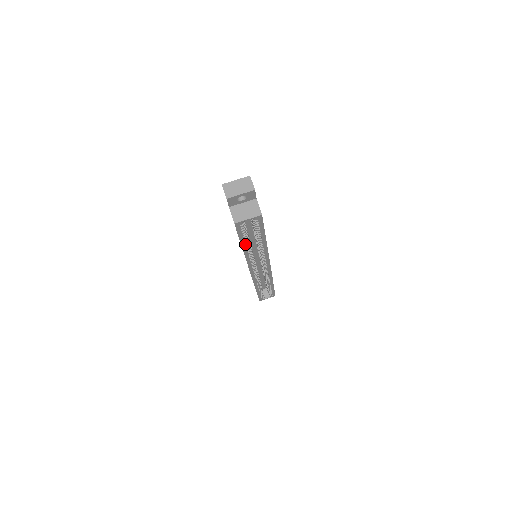
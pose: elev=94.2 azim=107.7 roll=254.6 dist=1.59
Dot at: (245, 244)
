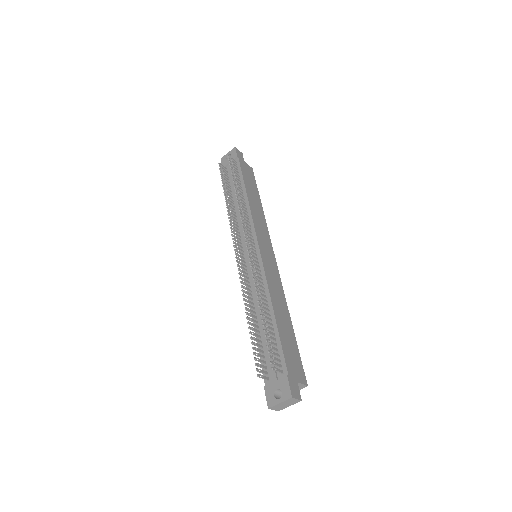
Dot at: occluded
